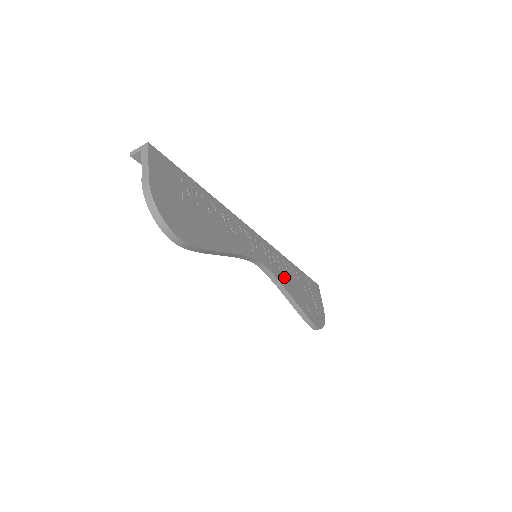
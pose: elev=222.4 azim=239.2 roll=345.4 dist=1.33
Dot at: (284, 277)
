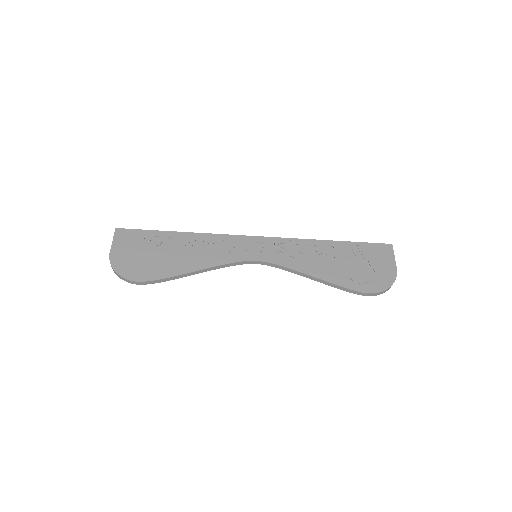
Dot at: (300, 261)
